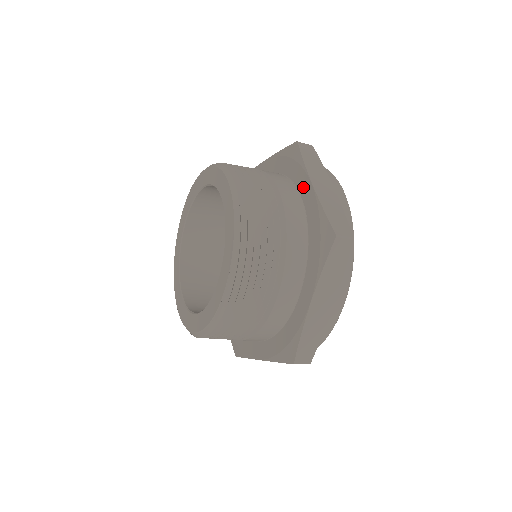
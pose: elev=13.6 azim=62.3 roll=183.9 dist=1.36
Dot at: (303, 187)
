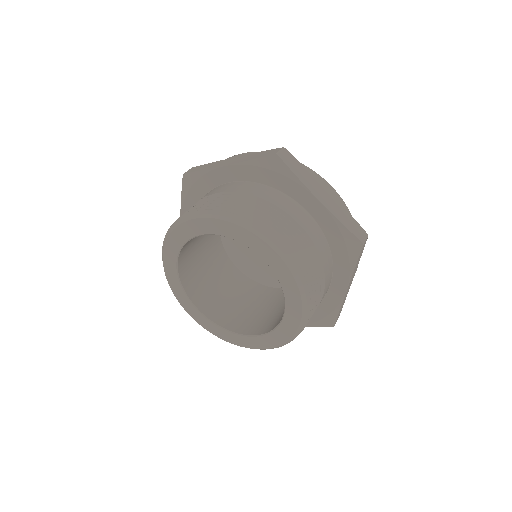
Dot at: (338, 282)
